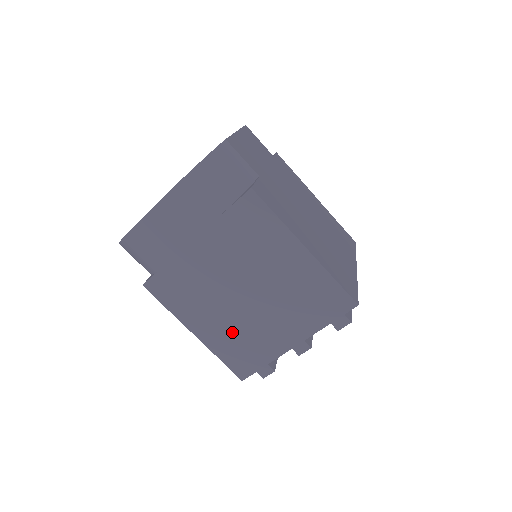
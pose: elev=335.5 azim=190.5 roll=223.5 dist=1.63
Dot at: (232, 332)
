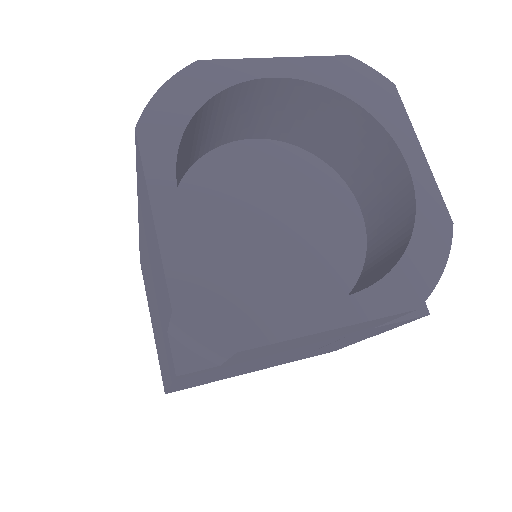
Dot at: (217, 377)
